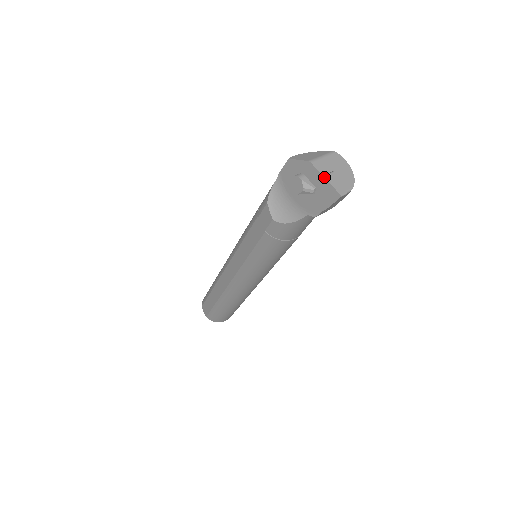
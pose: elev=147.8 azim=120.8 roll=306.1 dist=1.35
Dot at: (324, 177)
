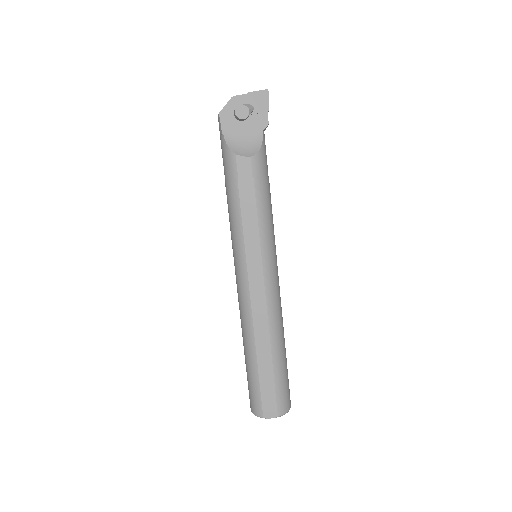
Dot at: (249, 92)
